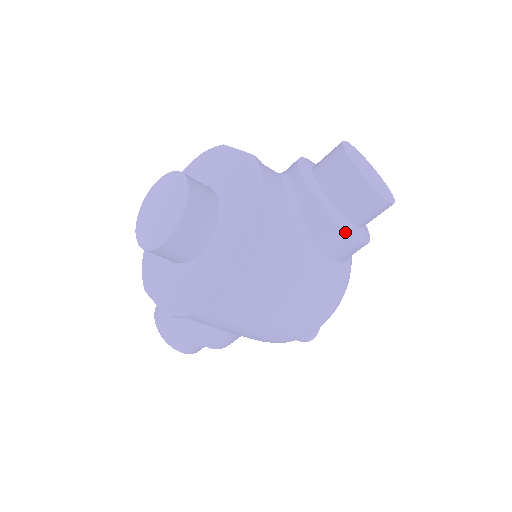
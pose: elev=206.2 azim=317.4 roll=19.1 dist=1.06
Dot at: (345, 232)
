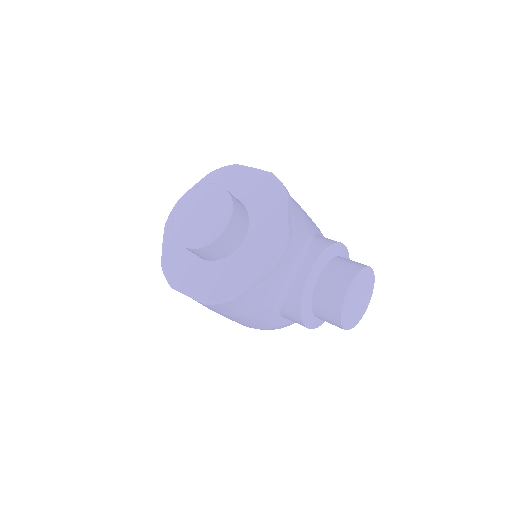
Dot at: (302, 323)
